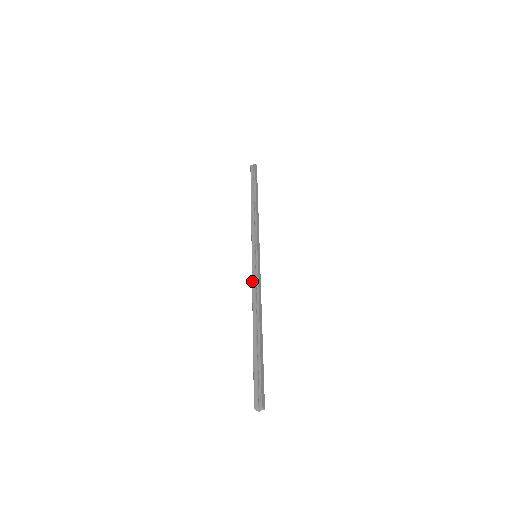
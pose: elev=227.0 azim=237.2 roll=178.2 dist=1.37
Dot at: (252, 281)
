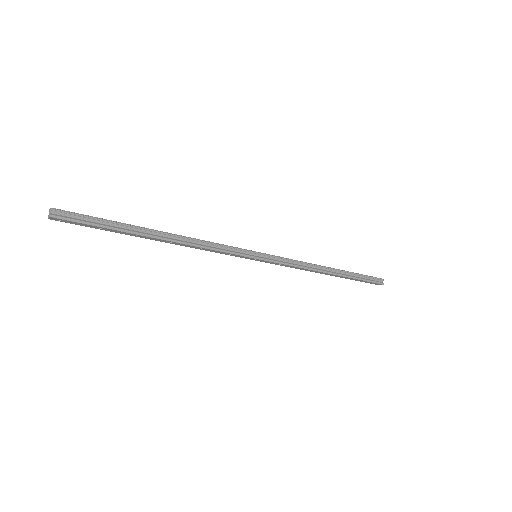
Dot at: occluded
